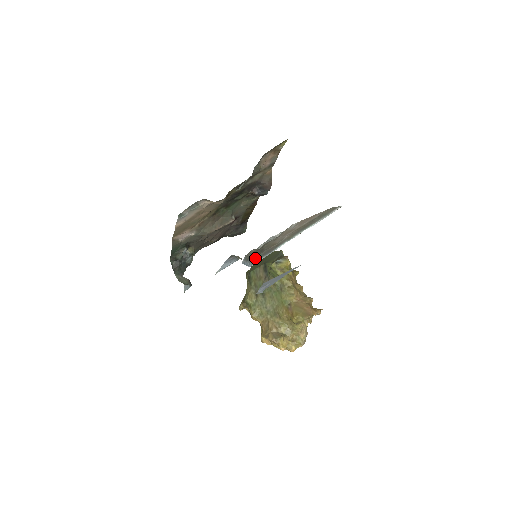
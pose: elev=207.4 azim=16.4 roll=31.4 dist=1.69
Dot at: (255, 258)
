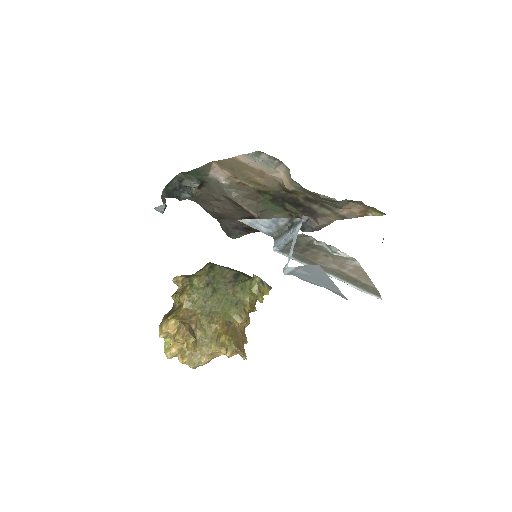
Dot at: (288, 249)
